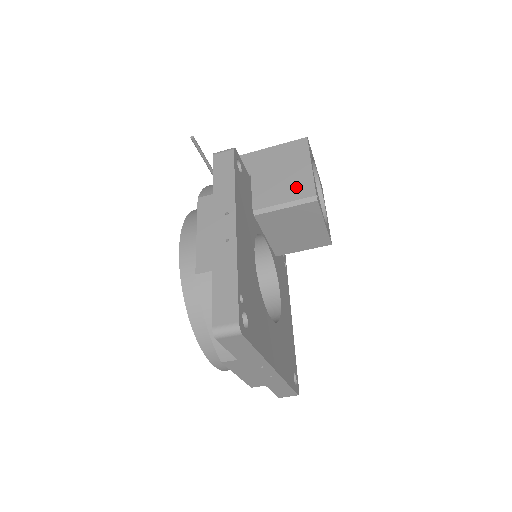
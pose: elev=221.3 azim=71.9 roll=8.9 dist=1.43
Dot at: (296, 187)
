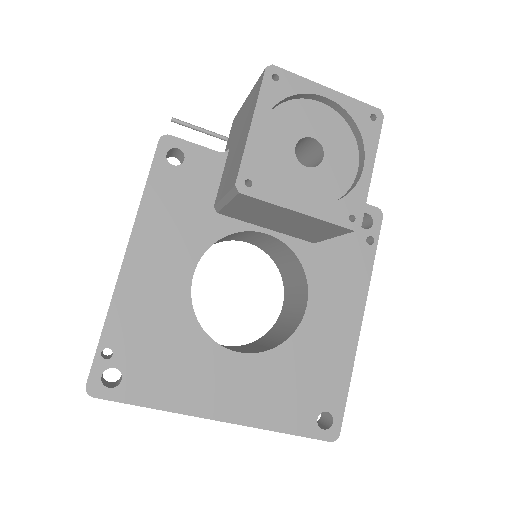
Dot at: (233, 169)
